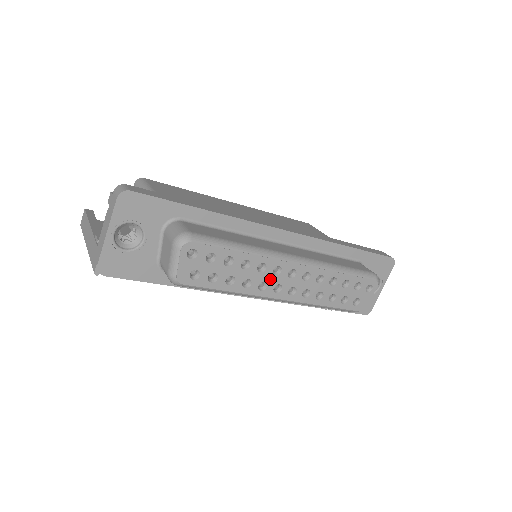
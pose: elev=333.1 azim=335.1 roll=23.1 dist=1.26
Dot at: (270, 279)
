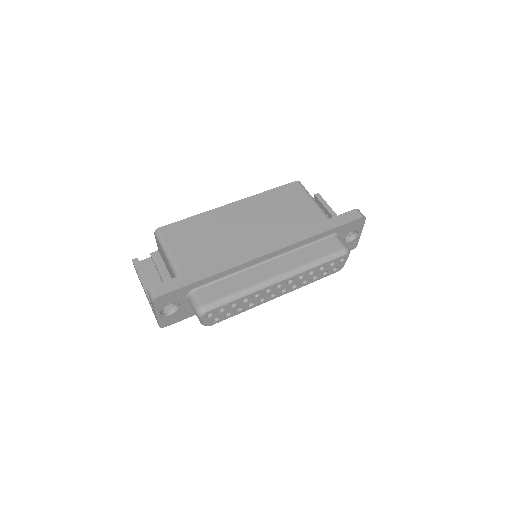
Dot at: (265, 296)
